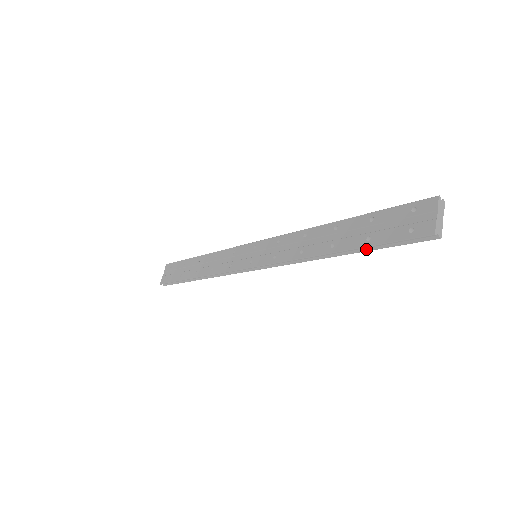
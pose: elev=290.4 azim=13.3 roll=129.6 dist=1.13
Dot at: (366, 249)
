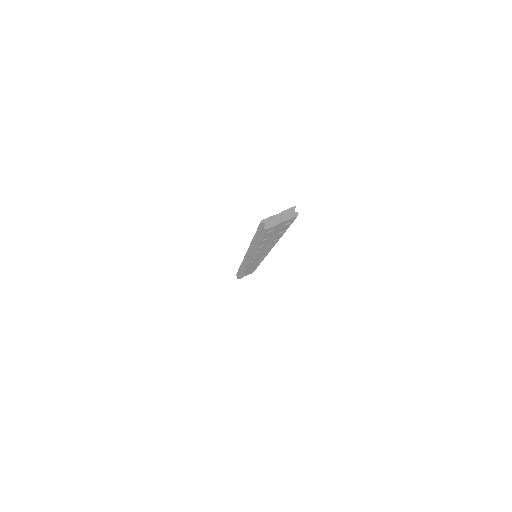
Dot at: (257, 240)
